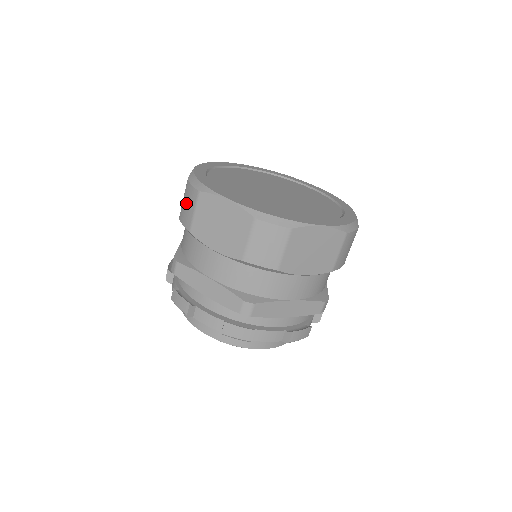
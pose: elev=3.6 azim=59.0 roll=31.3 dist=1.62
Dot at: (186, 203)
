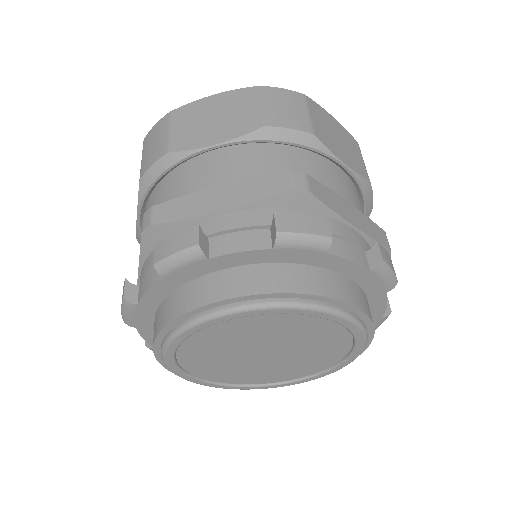
Dot at: (150, 146)
